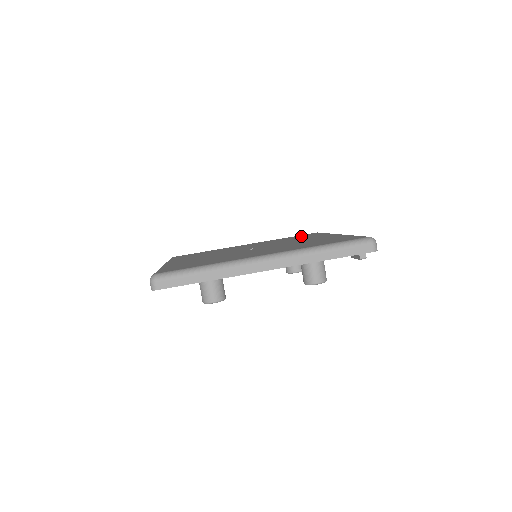
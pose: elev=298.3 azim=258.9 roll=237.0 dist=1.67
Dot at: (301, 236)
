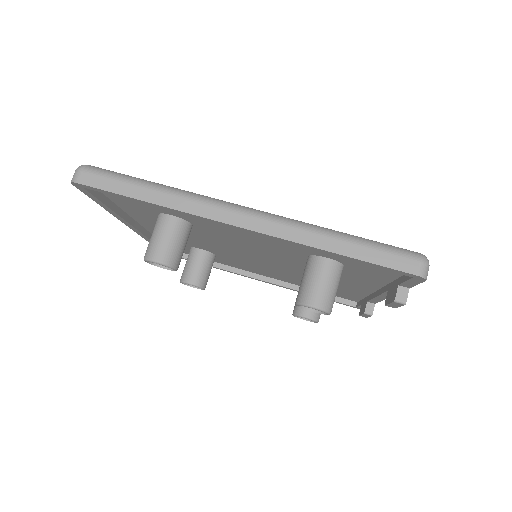
Dot at: occluded
